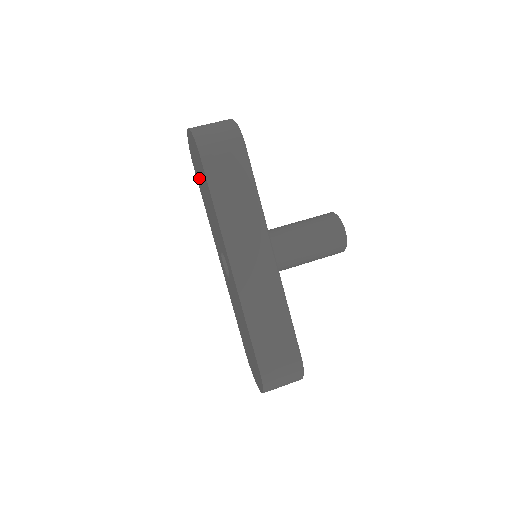
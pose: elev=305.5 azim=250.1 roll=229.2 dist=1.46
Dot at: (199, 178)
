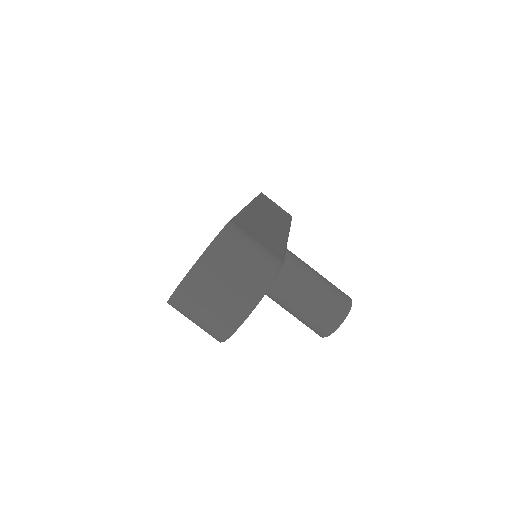
Dot at: occluded
